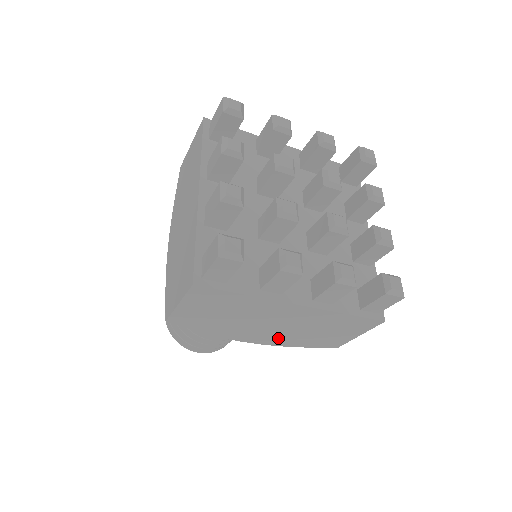
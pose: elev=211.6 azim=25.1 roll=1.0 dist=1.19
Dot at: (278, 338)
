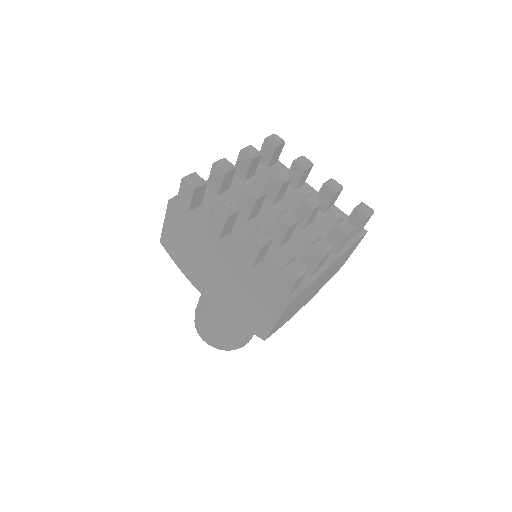
Dot at: (316, 291)
